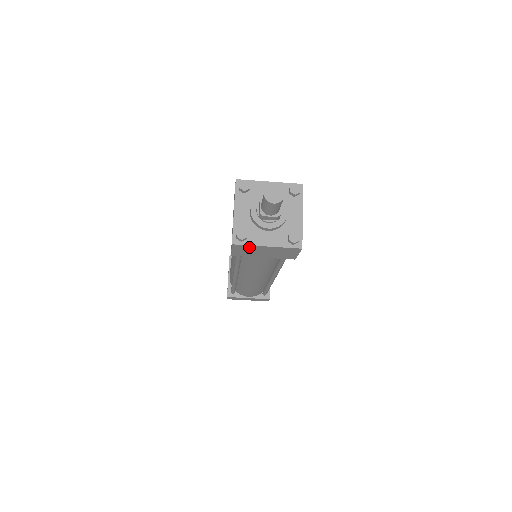
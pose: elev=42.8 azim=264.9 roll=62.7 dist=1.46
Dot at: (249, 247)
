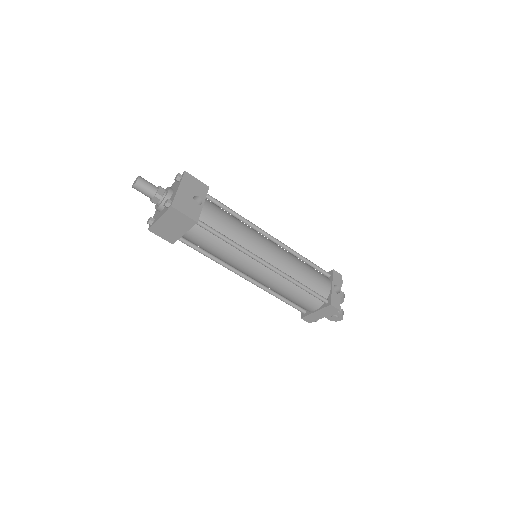
Dot at: (157, 227)
